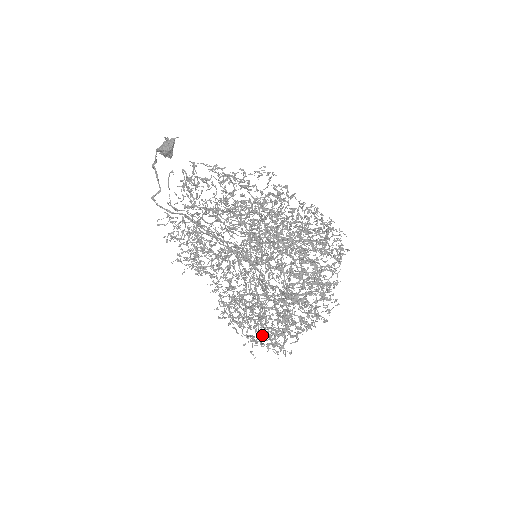
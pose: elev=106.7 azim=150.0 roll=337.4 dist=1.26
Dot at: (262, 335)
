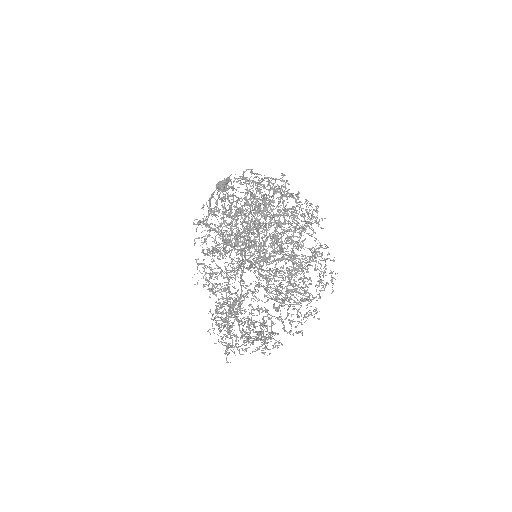
Dot at: occluded
